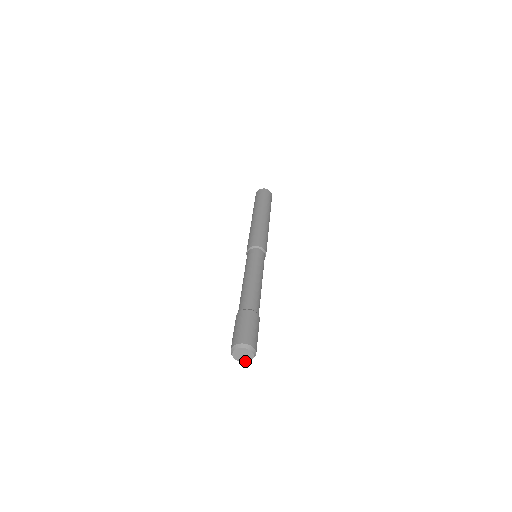
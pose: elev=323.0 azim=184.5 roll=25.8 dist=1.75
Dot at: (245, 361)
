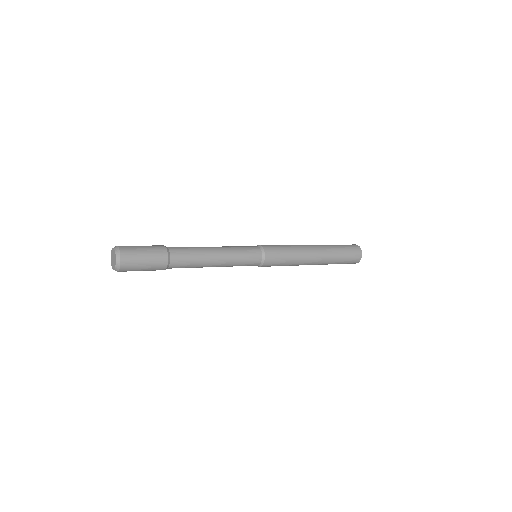
Dot at: (115, 265)
